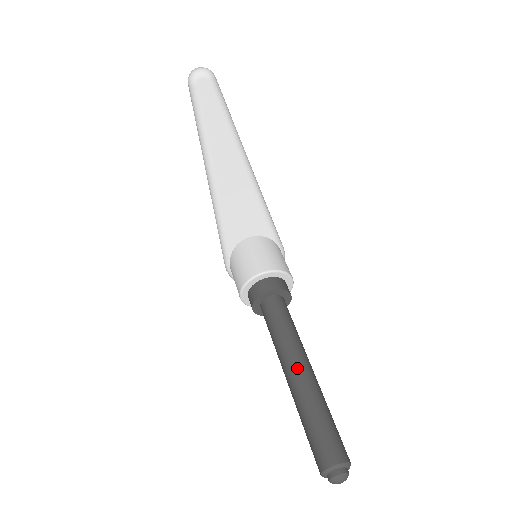
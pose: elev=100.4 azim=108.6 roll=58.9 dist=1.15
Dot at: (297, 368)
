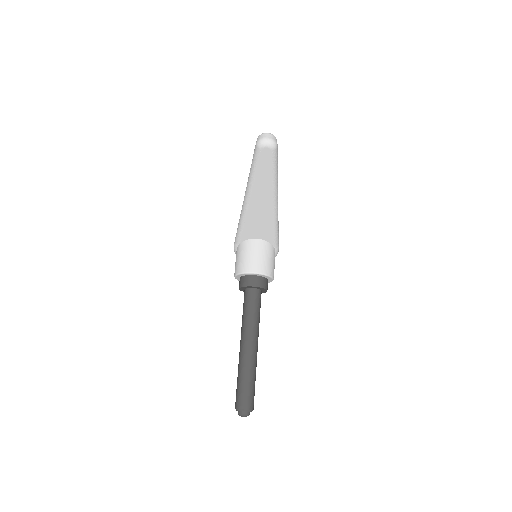
Dot at: (248, 346)
